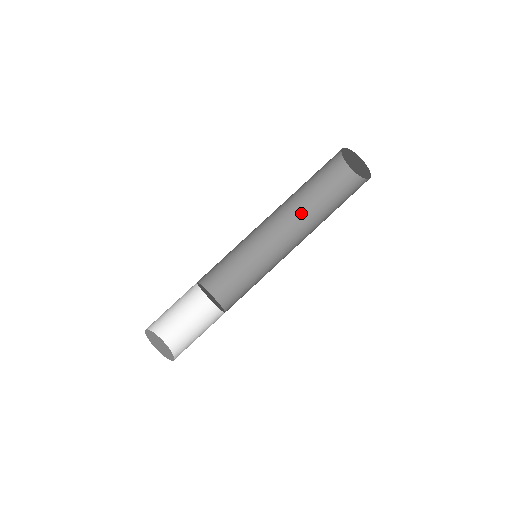
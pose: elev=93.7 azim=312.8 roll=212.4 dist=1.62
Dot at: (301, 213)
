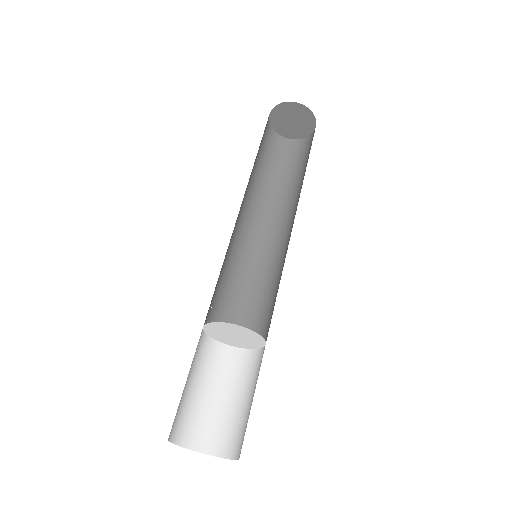
Dot at: (252, 188)
